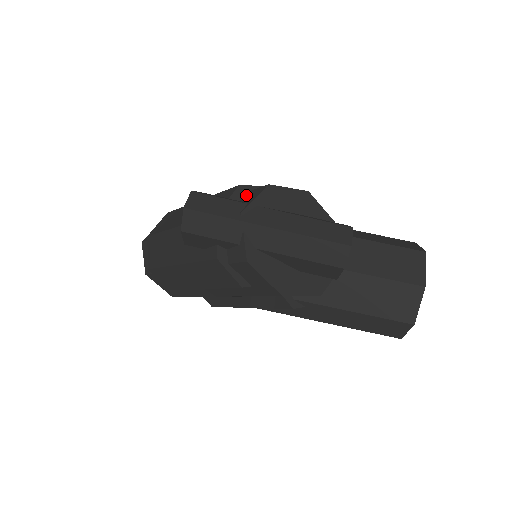
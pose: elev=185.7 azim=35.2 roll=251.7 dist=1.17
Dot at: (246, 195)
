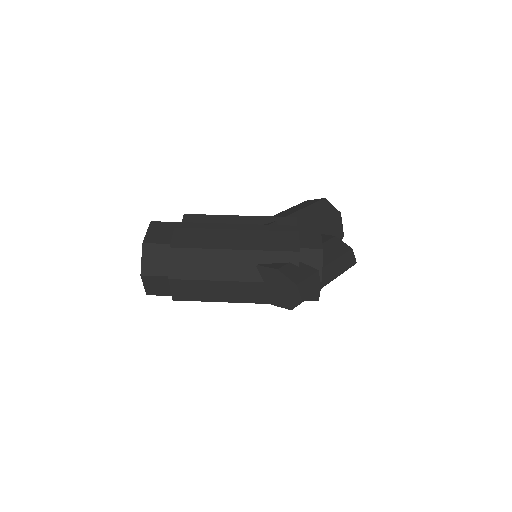
Dot at: (301, 255)
